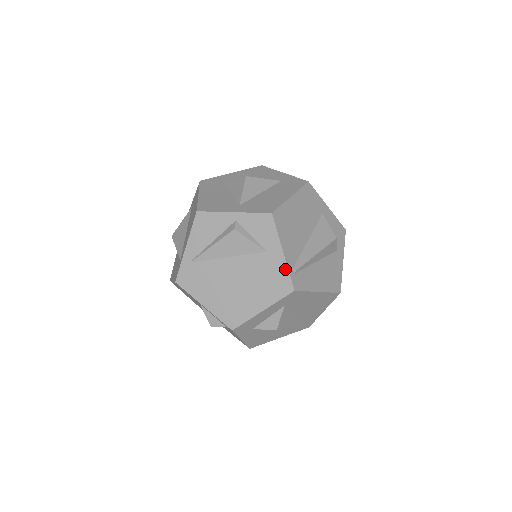
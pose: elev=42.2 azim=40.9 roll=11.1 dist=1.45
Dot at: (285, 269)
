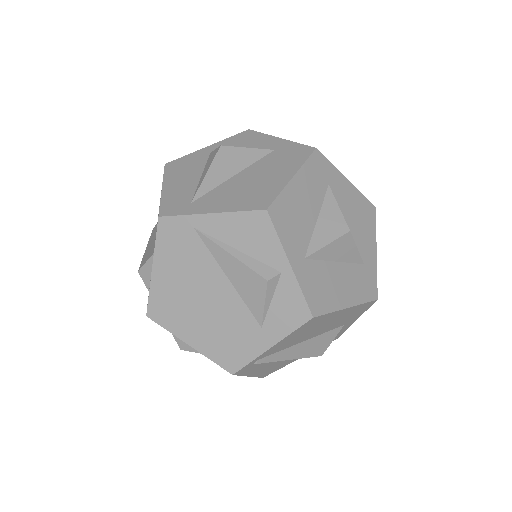
Dot at: (252, 356)
